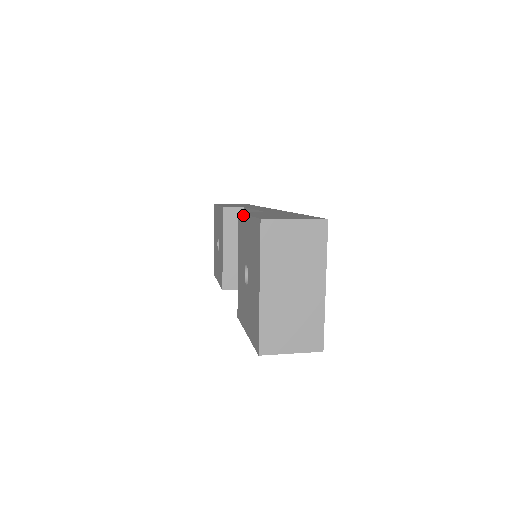
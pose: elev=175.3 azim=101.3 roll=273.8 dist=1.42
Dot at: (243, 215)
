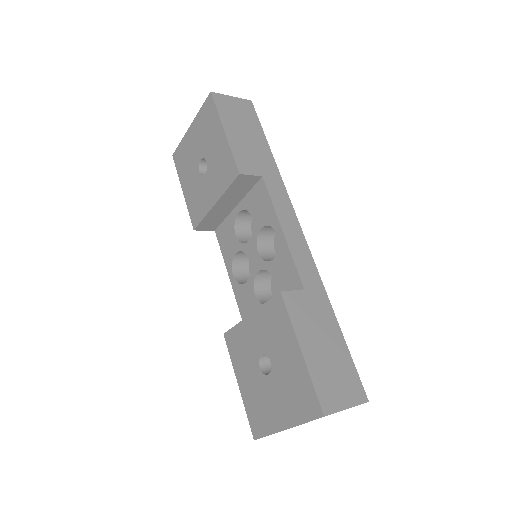
Dot at: (291, 326)
